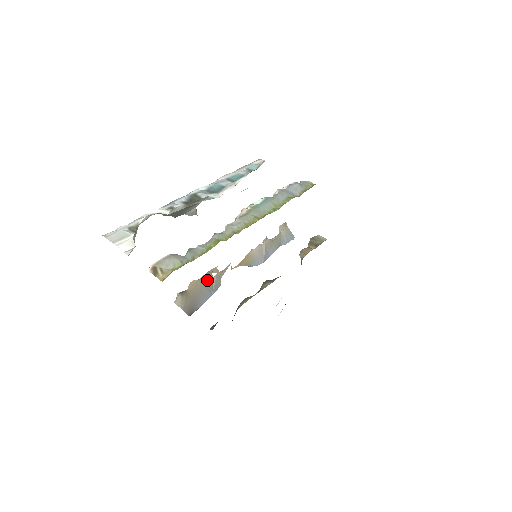
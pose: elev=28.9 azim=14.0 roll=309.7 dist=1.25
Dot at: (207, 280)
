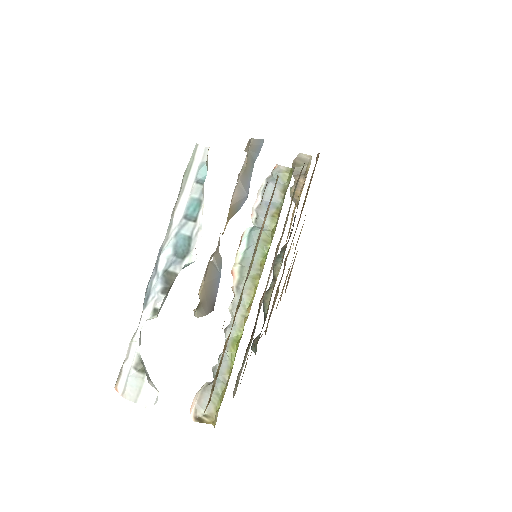
Dot at: (210, 272)
